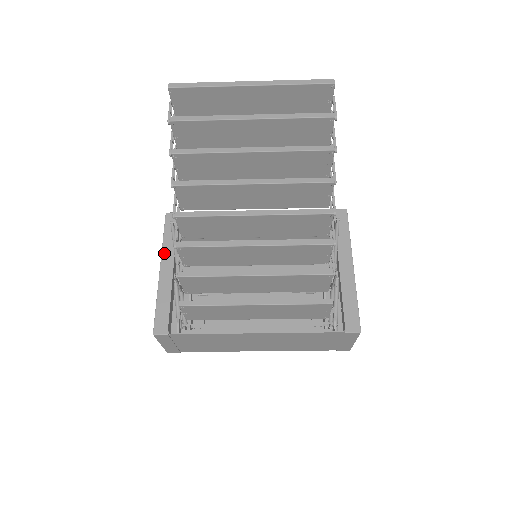
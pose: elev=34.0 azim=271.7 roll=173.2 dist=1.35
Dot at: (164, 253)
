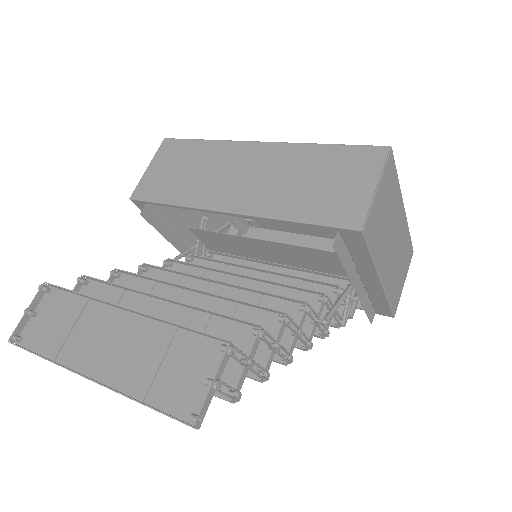
Dot at: occluded
